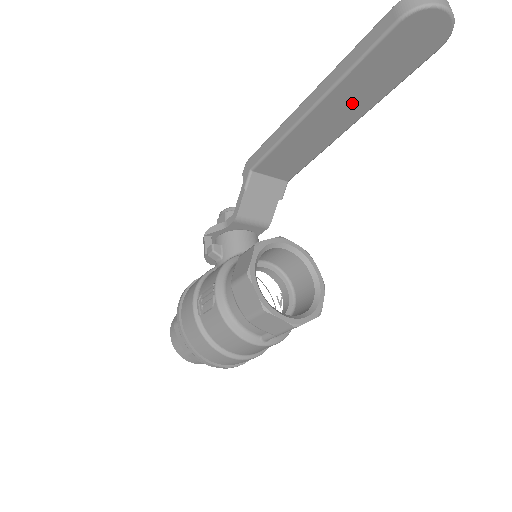
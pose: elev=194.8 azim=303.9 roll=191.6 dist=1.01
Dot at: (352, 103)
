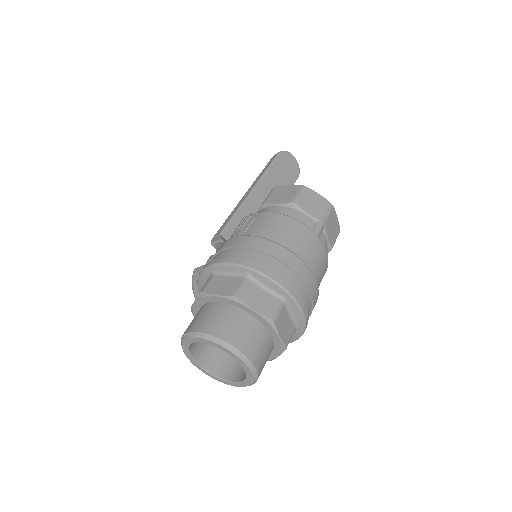
Dot at: occluded
